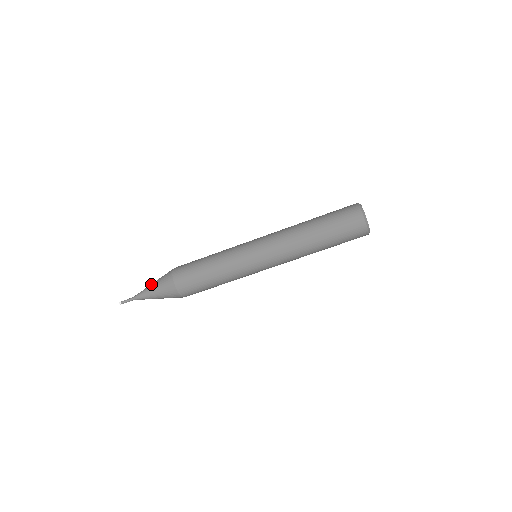
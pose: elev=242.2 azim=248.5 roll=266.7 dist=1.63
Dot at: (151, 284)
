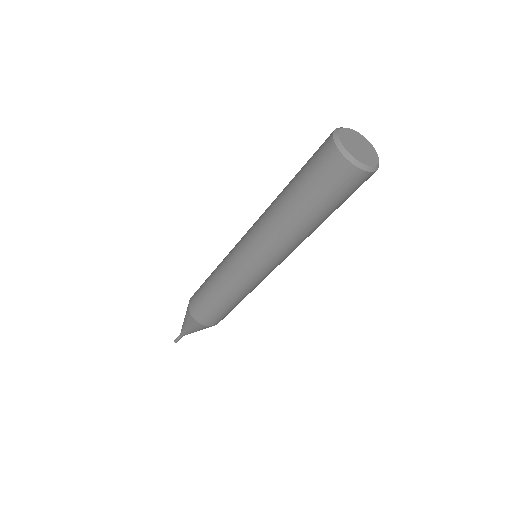
Dot at: occluded
